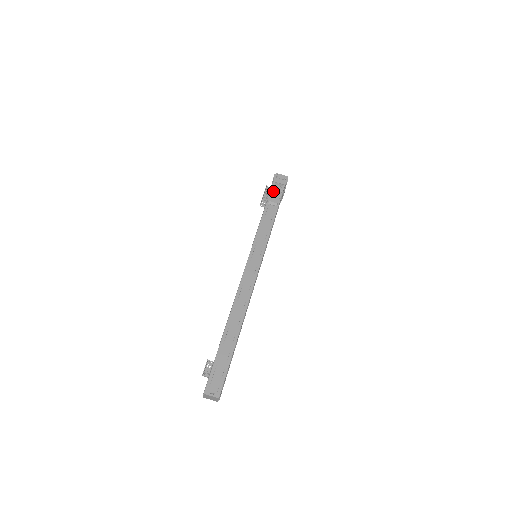
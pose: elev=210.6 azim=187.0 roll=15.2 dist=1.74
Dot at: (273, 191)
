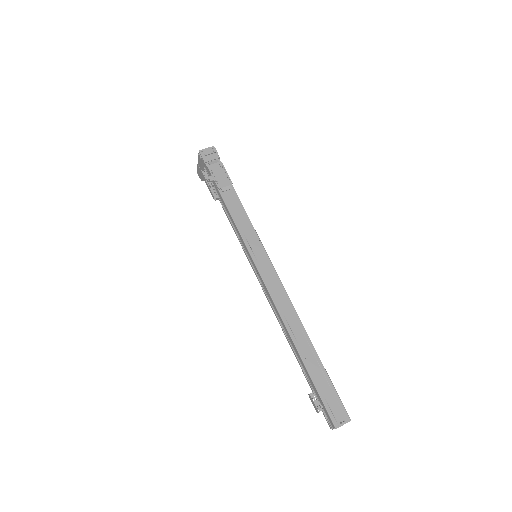
Dot at: (215, 174)
